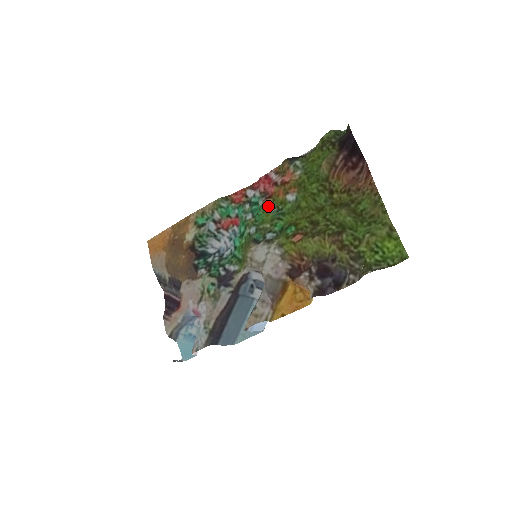
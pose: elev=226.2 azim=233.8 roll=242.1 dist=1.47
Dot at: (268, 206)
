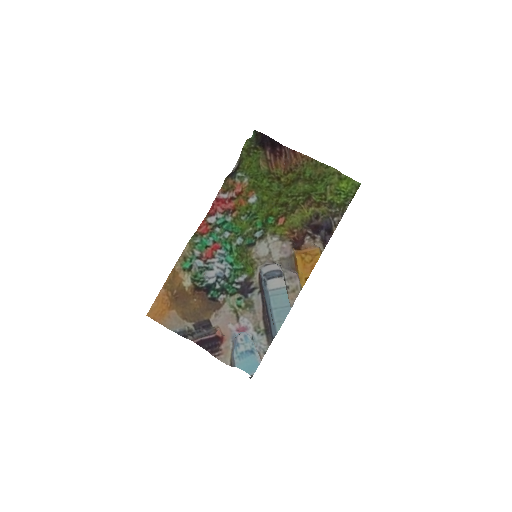
Dot at: (238, 217)
